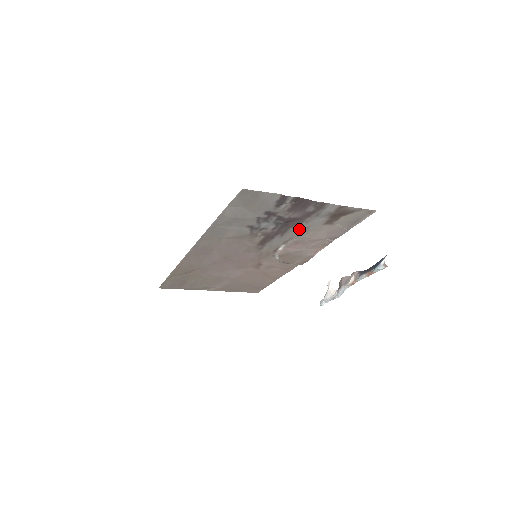
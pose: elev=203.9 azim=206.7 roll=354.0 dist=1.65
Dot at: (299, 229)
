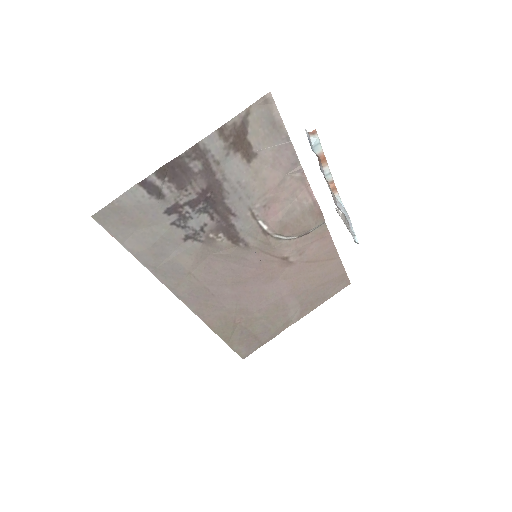
Dot at: (235, 193)
